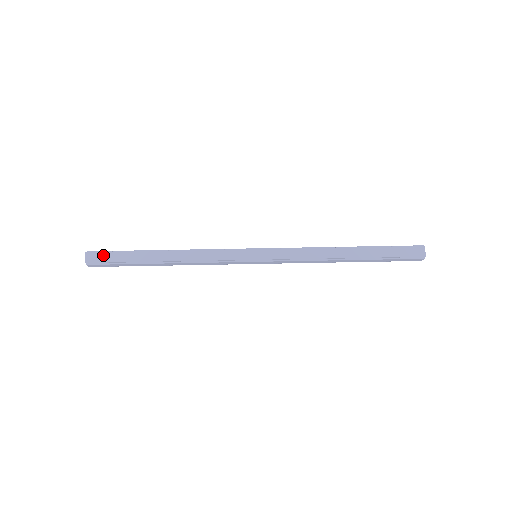
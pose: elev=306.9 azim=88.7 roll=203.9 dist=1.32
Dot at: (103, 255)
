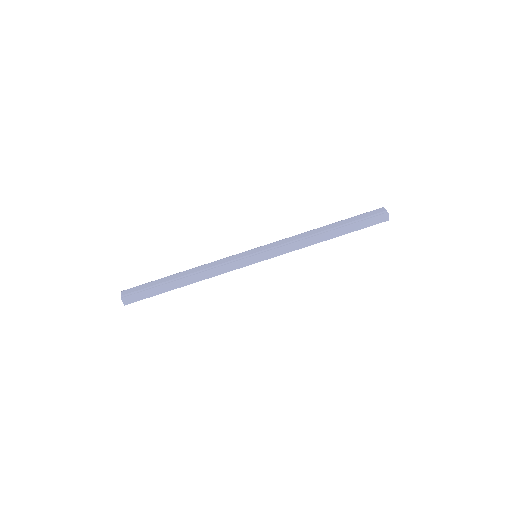
Dot at: (136, 296)
